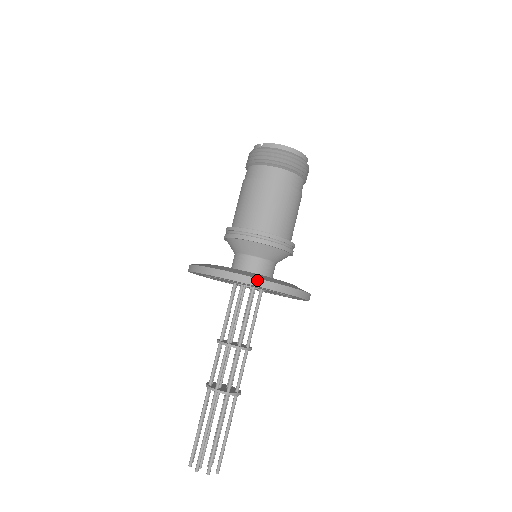
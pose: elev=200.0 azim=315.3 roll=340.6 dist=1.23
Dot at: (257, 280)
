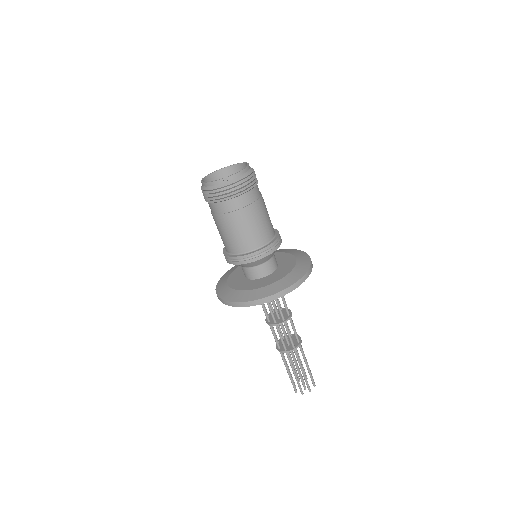
Dot at: (306, 274)
